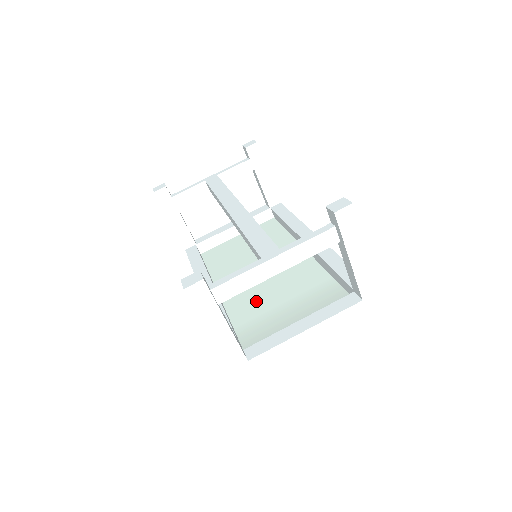
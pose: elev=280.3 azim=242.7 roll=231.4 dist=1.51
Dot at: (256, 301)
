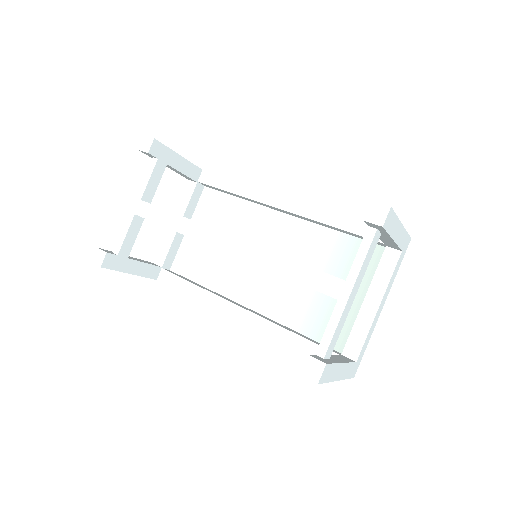
Dot at: (289, 294)
